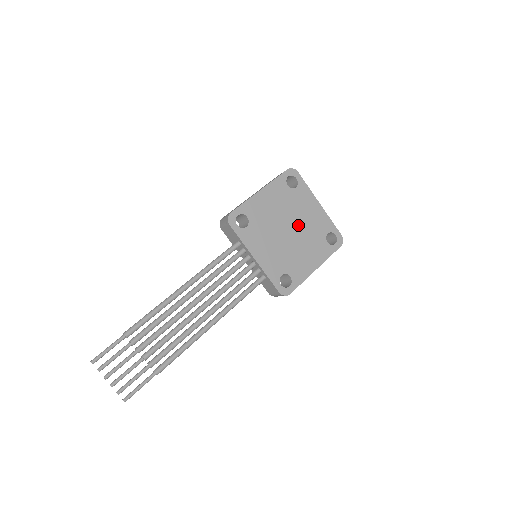
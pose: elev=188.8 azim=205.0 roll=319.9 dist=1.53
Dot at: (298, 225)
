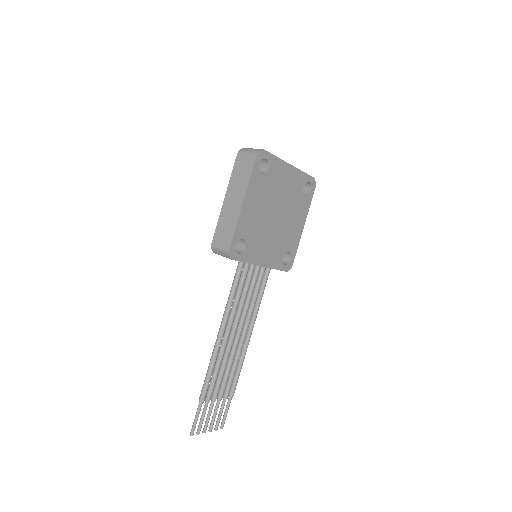
Dot at: (281, 204)
